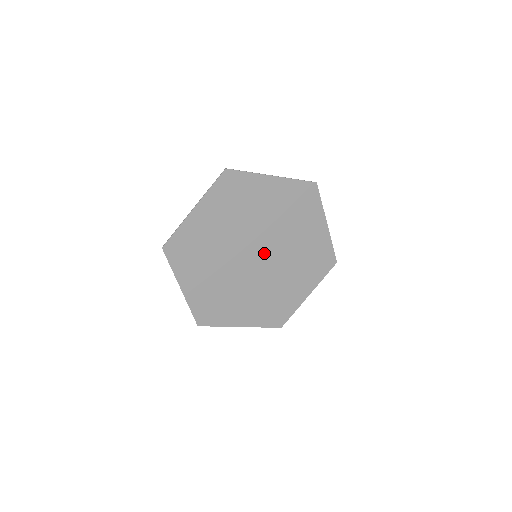
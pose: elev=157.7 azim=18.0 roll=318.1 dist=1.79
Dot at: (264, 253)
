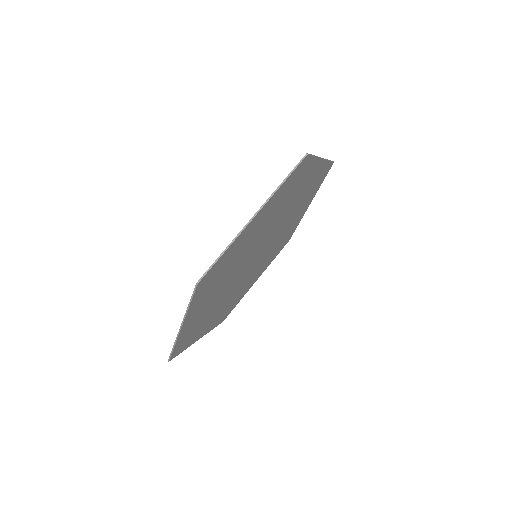
Dot at: (263, 246)
